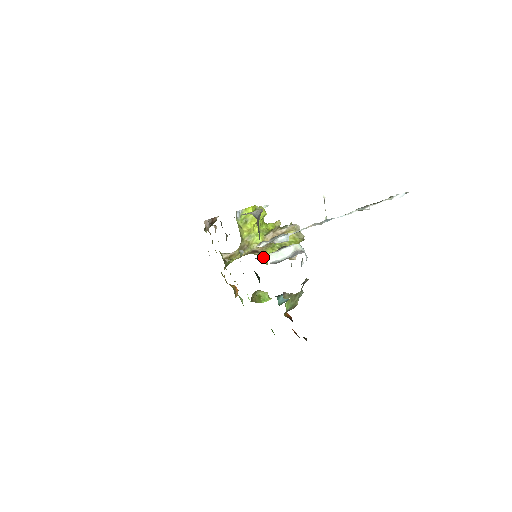
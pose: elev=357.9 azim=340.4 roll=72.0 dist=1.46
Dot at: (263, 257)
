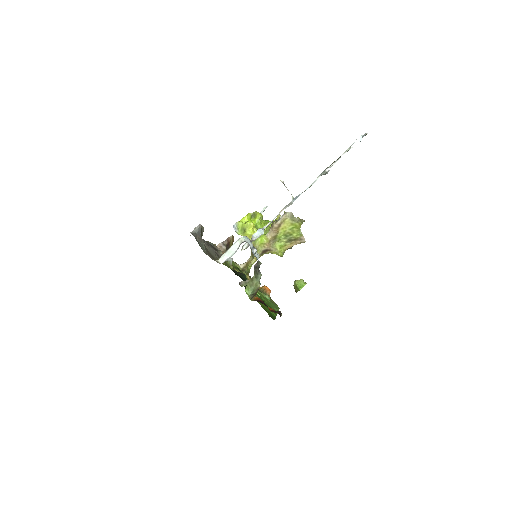
Dot at: occluded
